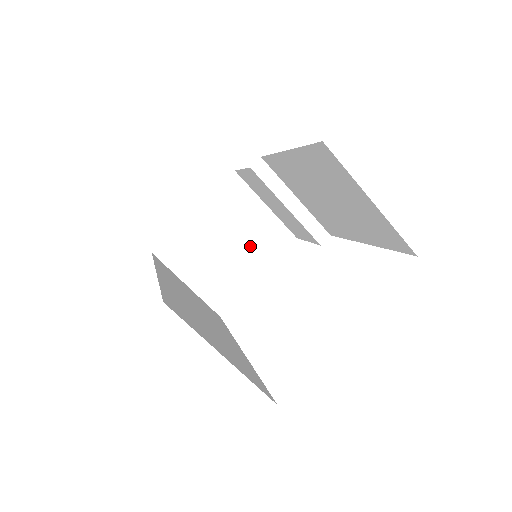
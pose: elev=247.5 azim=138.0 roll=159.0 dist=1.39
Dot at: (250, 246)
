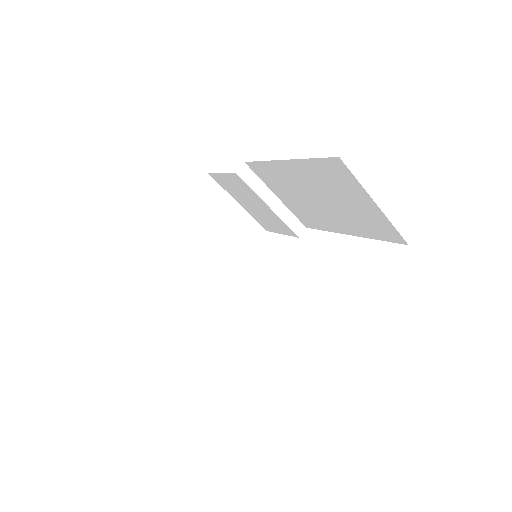
Dot at: (227, 243)
